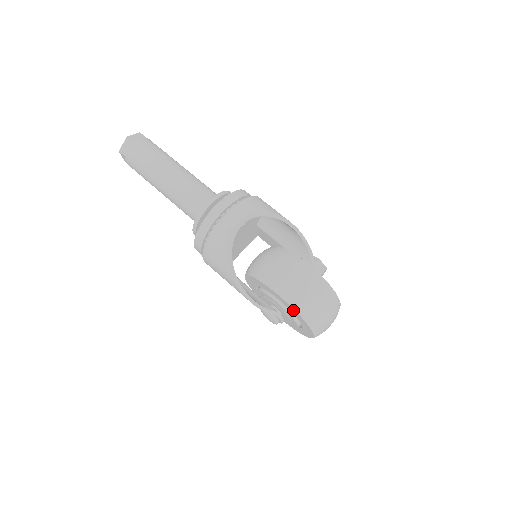
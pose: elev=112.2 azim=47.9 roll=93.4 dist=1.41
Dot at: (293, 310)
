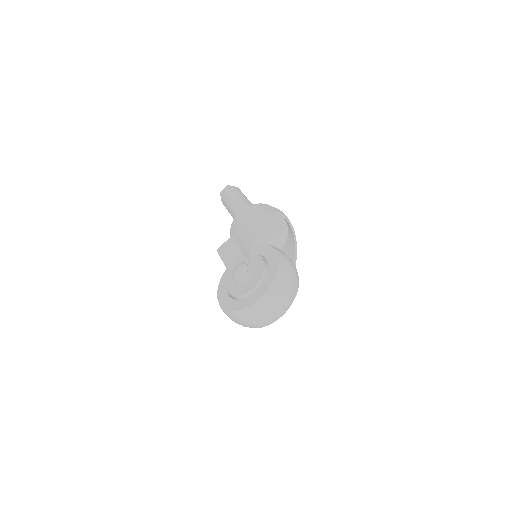
Dot at: (275, 262)
